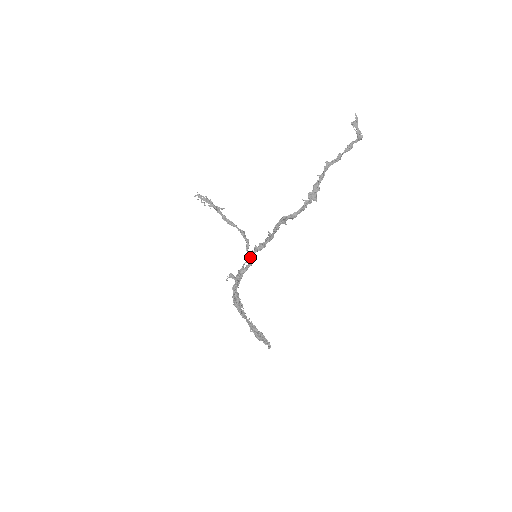
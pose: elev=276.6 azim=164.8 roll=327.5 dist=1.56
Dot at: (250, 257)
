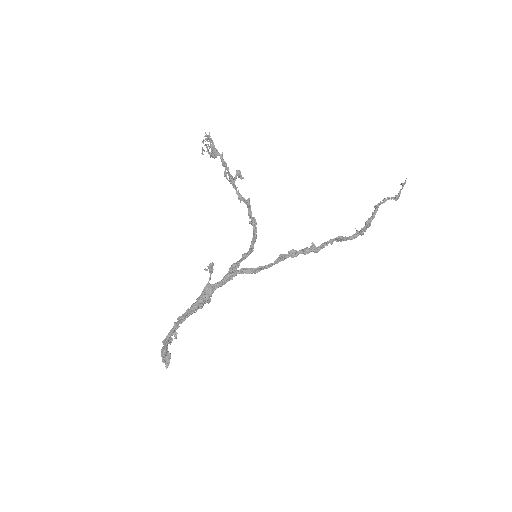
Dot at: (278, 260)
